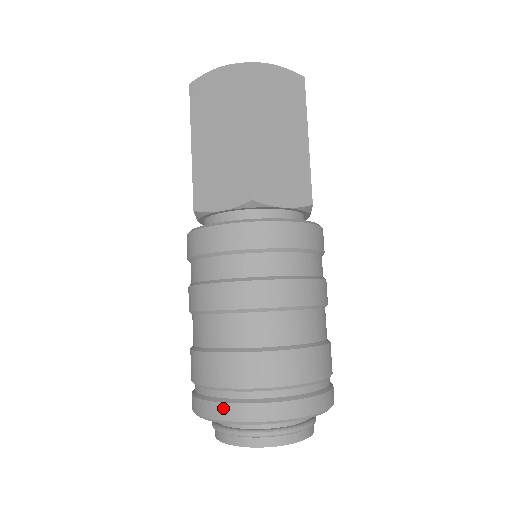
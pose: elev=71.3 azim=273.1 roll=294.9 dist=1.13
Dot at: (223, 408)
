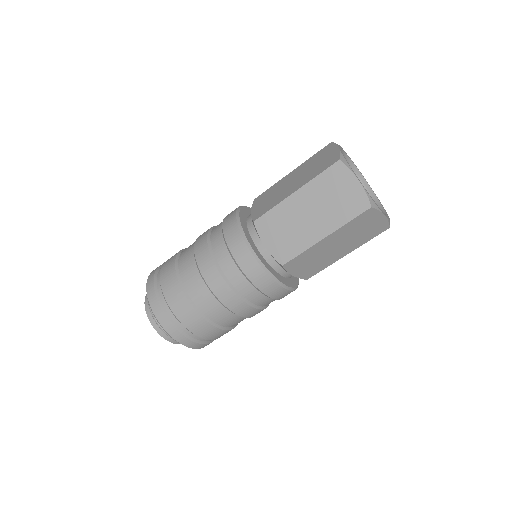
Dot at: (163, 317)
